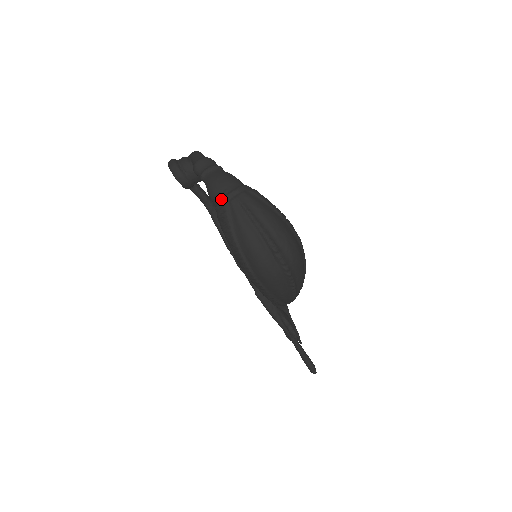
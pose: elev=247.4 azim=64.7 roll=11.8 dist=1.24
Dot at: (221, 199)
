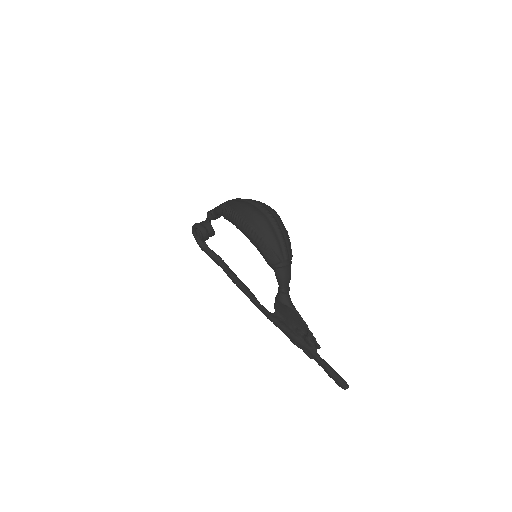
Dot at: (224, 204)
